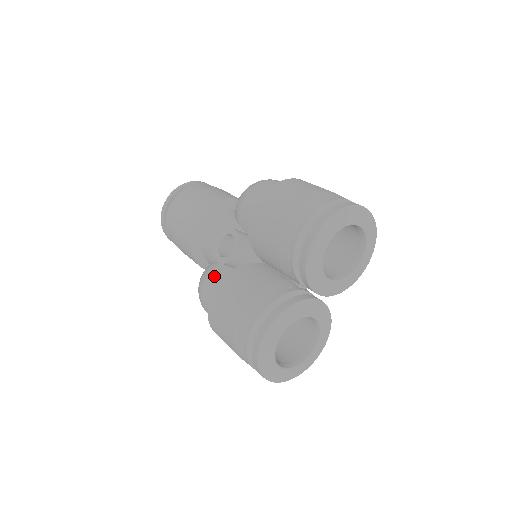
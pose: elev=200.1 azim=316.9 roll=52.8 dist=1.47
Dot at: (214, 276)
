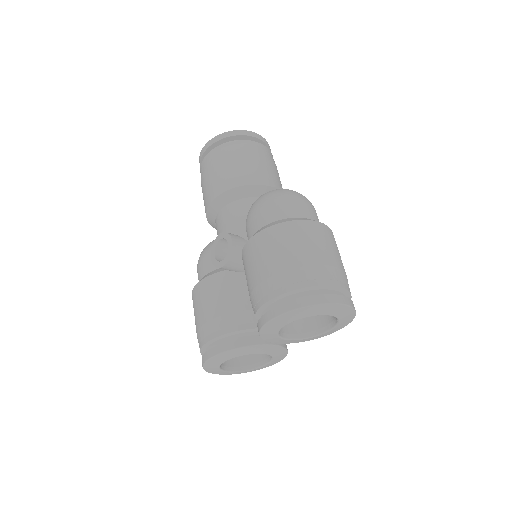
Dot at: (209, 262)
